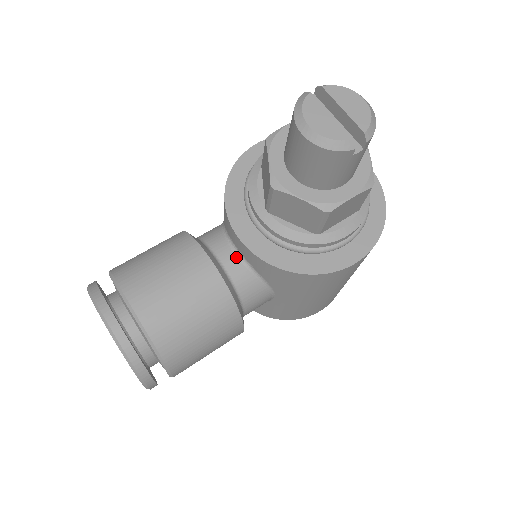
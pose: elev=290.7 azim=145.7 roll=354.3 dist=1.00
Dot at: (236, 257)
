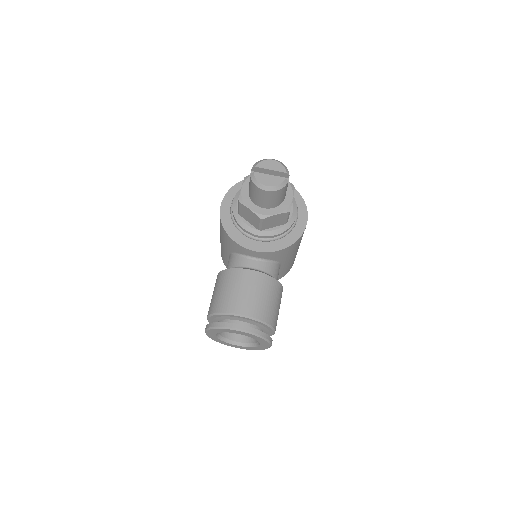
Dot at: (258, 261)
